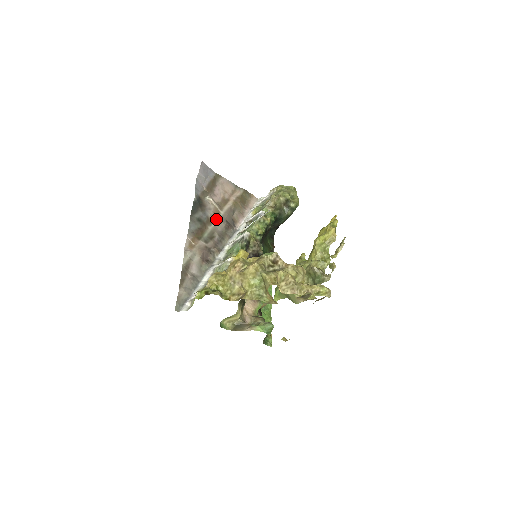
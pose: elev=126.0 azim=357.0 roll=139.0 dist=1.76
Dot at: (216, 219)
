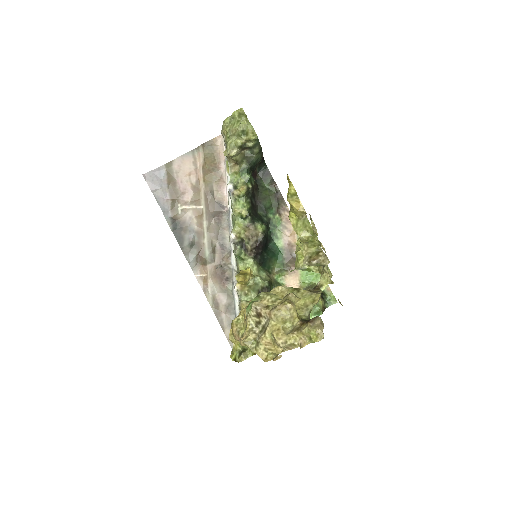
Dot at: (203, 223)
